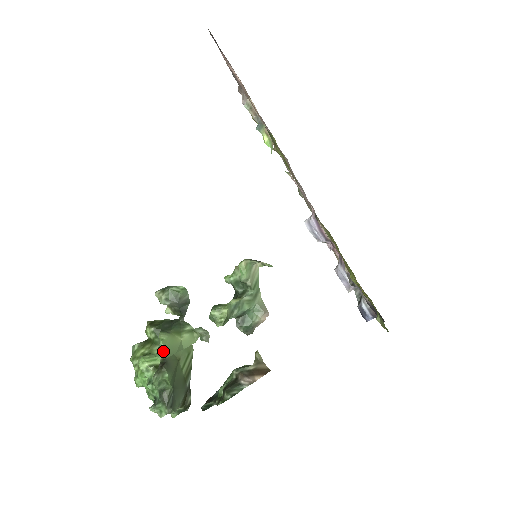
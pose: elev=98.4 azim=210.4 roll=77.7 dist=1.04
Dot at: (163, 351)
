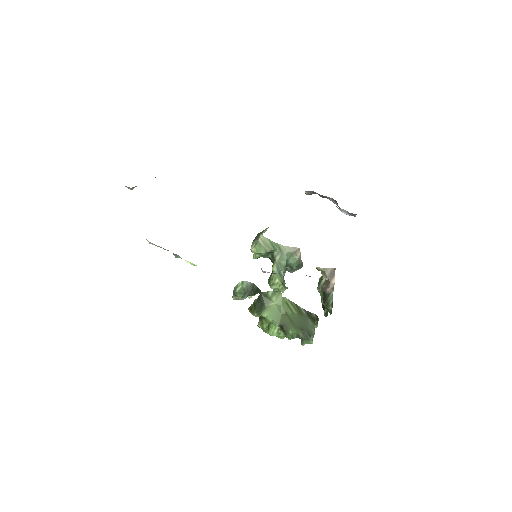
Dot at: (274, 322)
